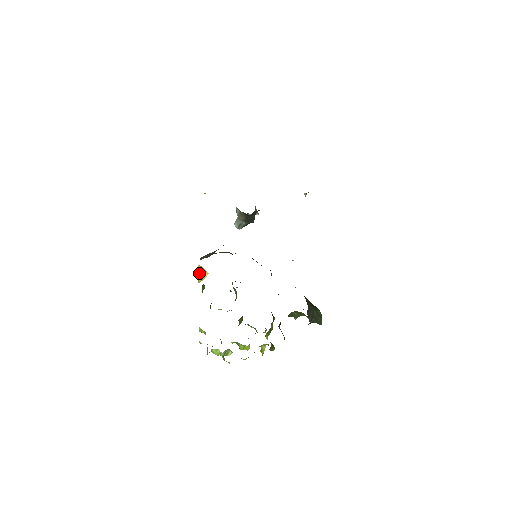
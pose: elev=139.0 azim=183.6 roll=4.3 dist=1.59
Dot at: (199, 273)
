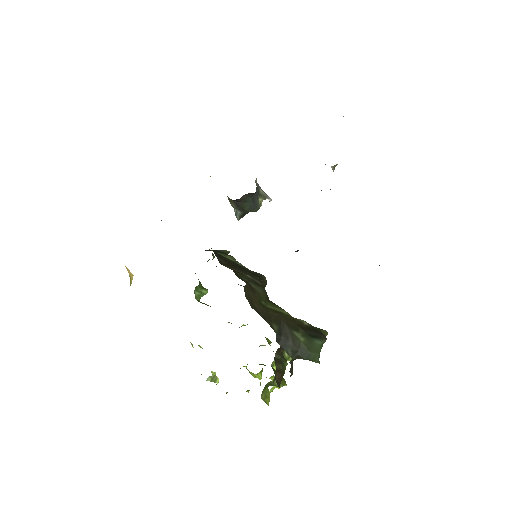
Dot at: (129, 274)
